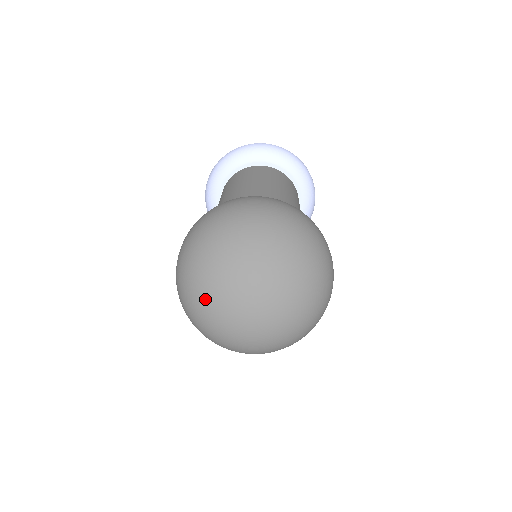
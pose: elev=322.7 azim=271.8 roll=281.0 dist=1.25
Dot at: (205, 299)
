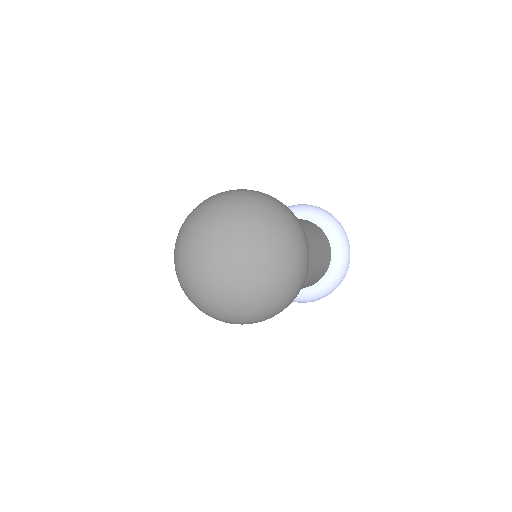
Dot at: (199, 222)
